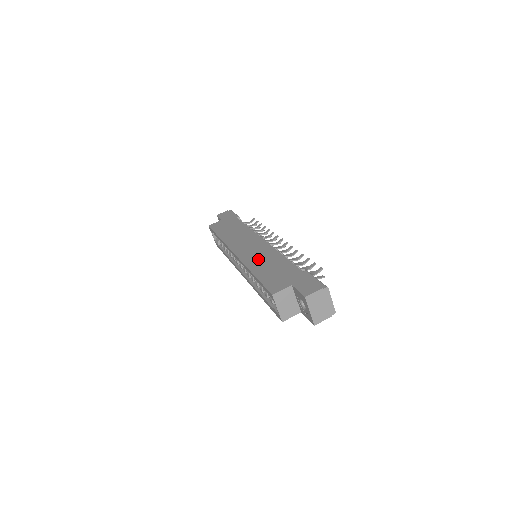
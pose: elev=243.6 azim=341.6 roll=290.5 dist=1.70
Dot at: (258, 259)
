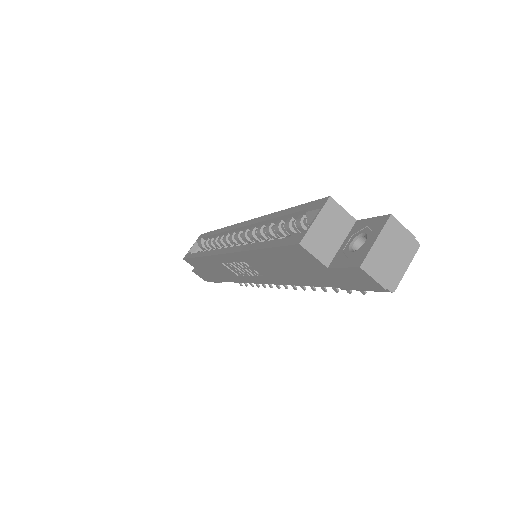
Dot at: occluded
